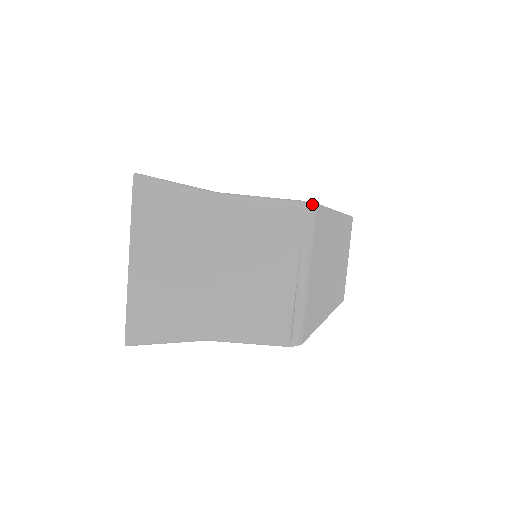
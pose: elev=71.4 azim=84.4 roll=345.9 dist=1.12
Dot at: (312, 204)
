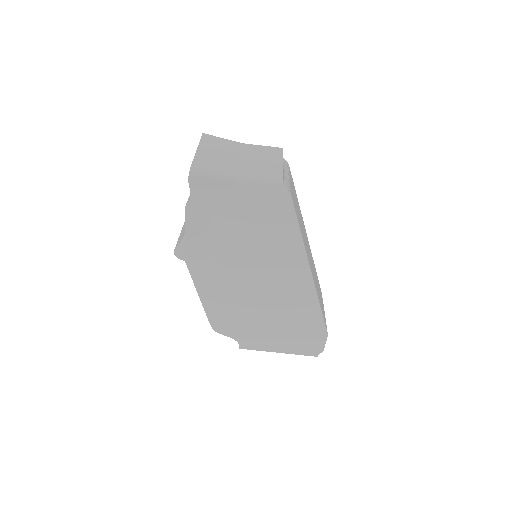
Dot at: (286, 161)
